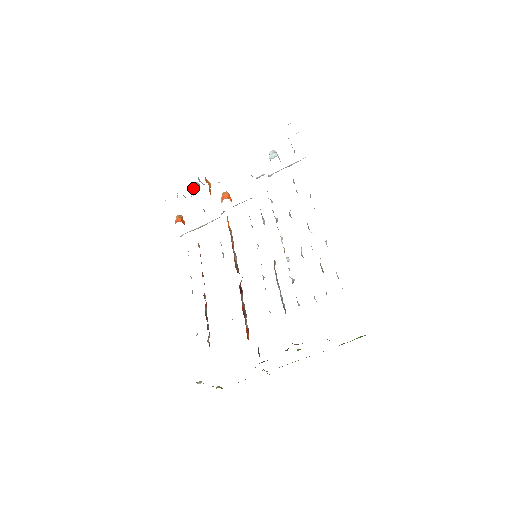
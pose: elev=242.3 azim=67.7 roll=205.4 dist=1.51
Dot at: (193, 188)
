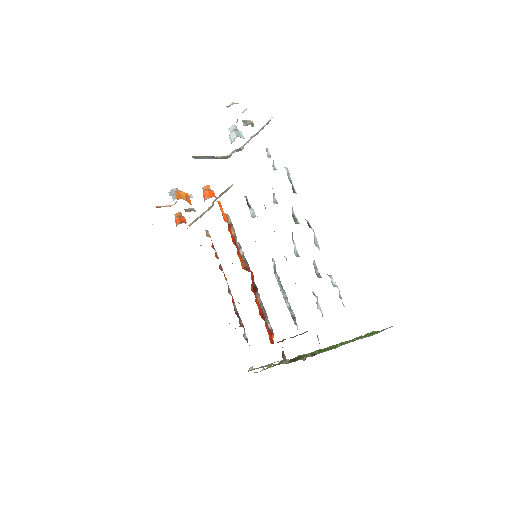
Dot at: (172, 197)
